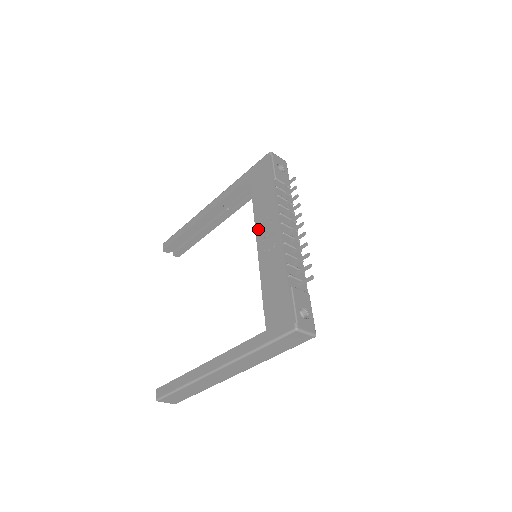
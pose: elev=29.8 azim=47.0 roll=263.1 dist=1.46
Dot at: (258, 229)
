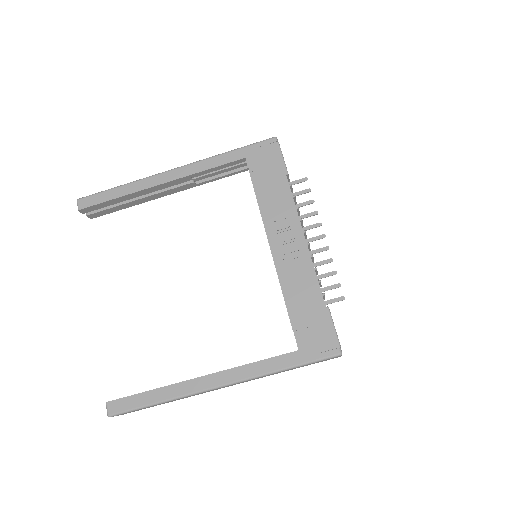
Dot at: (270, 229)
